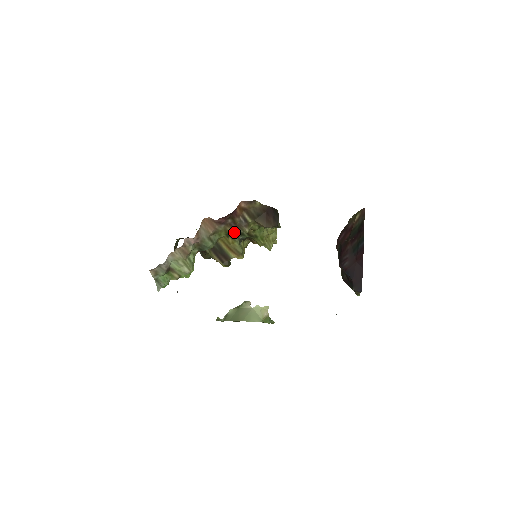
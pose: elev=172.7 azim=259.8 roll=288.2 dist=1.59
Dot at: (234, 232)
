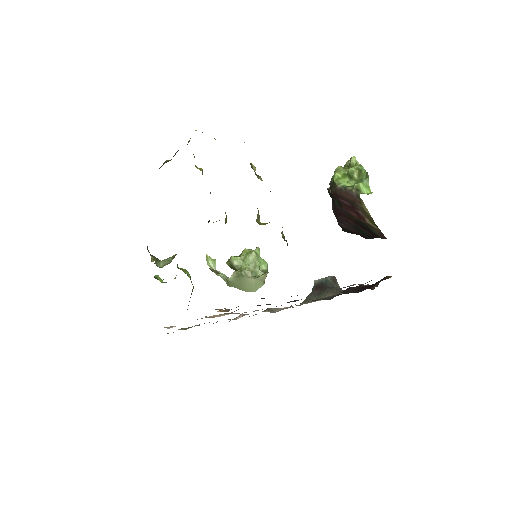
Dot at: occluded
